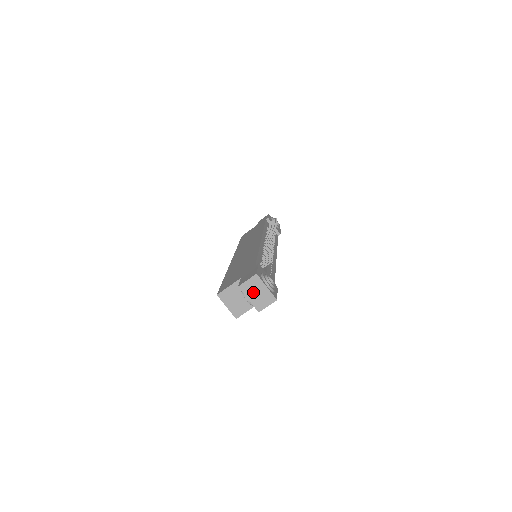
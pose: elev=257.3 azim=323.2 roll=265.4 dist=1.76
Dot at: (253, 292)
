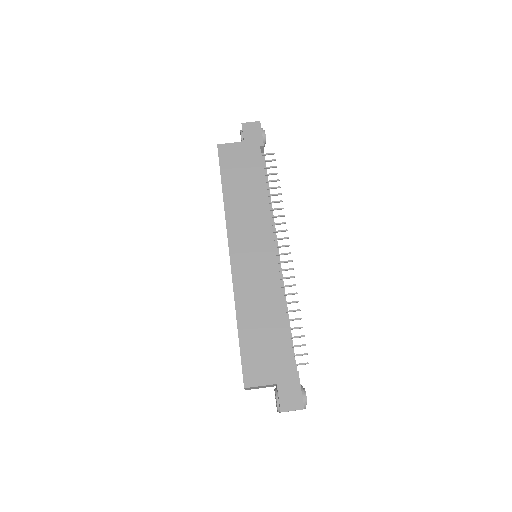
Dot at: occluded
